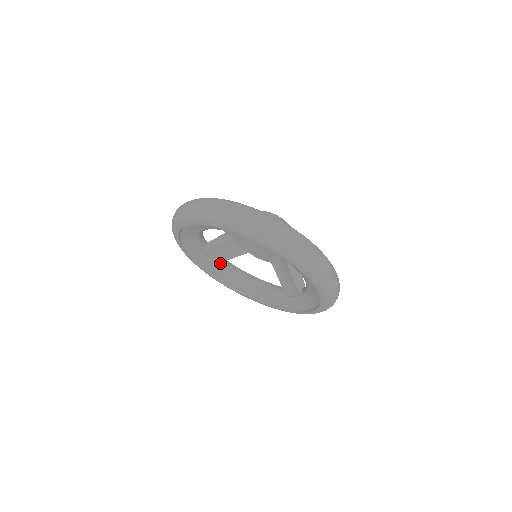
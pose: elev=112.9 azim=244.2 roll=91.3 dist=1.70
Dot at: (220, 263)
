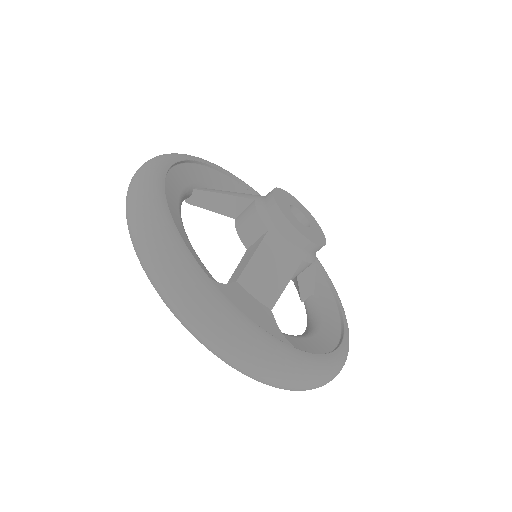
Dot at: occluded
